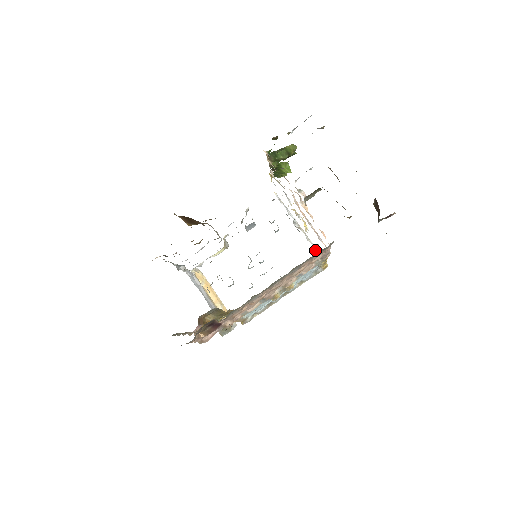
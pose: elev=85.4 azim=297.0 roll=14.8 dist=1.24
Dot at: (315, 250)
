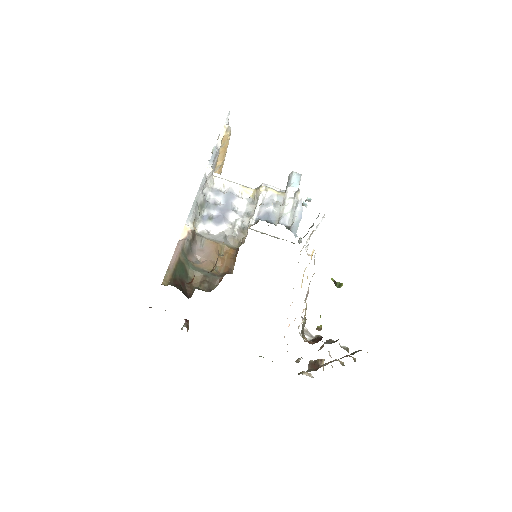
Dot at: occluded
